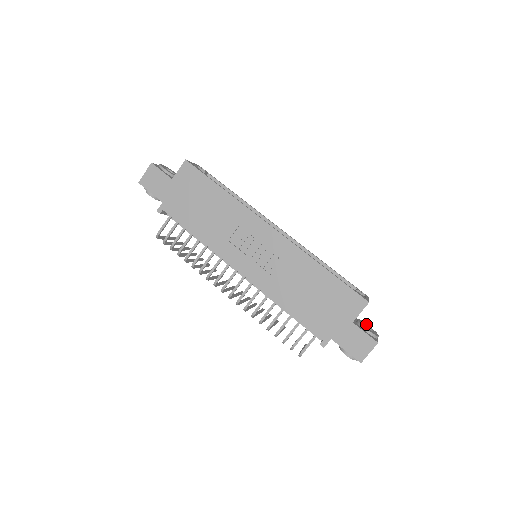
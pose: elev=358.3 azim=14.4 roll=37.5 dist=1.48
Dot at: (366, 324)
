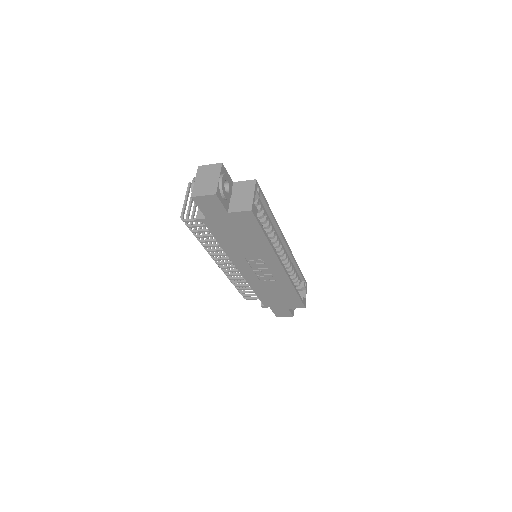
Dot at: occluded
